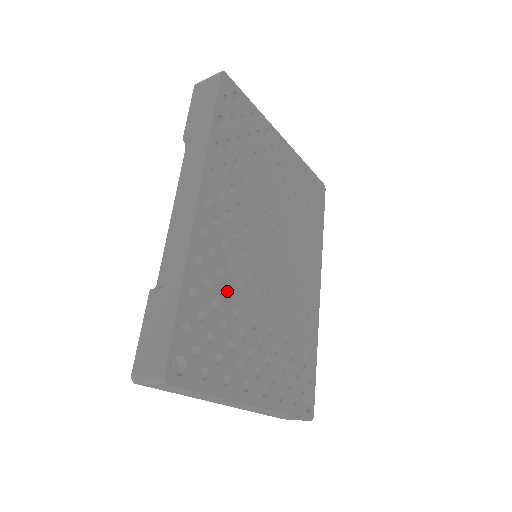
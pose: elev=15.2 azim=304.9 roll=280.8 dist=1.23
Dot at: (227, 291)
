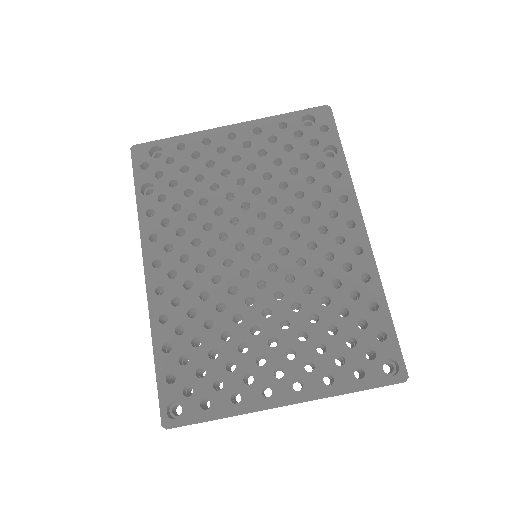
Dot at: (211, 321)
